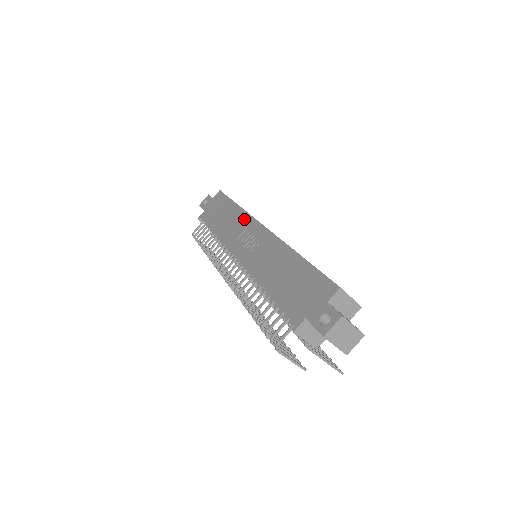
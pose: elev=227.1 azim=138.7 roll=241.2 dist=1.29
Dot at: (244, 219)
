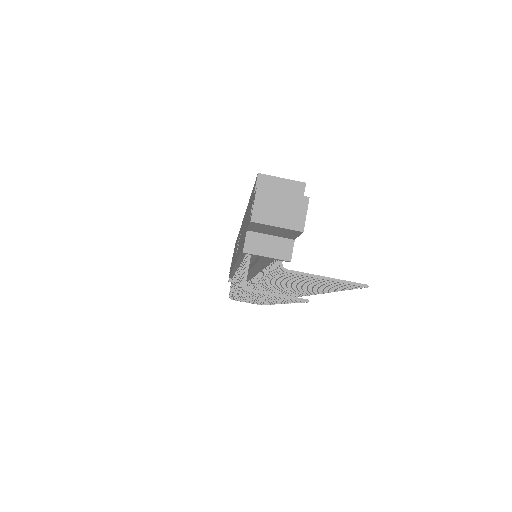
Dot at: (238, 237)
